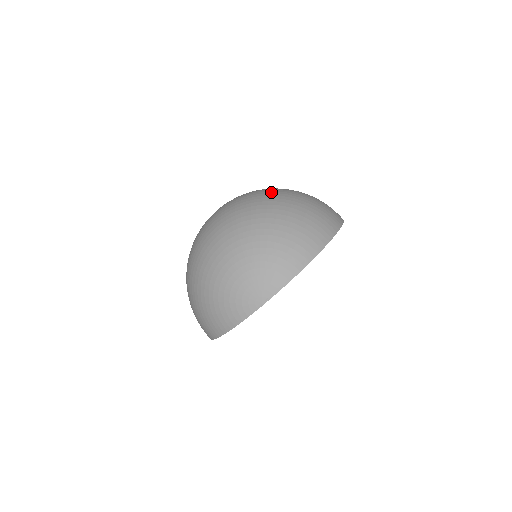
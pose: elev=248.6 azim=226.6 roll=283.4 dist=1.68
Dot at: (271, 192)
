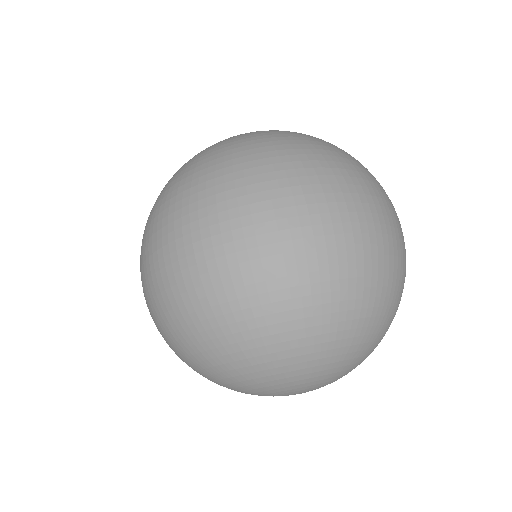
Dot at: (338, 252)
